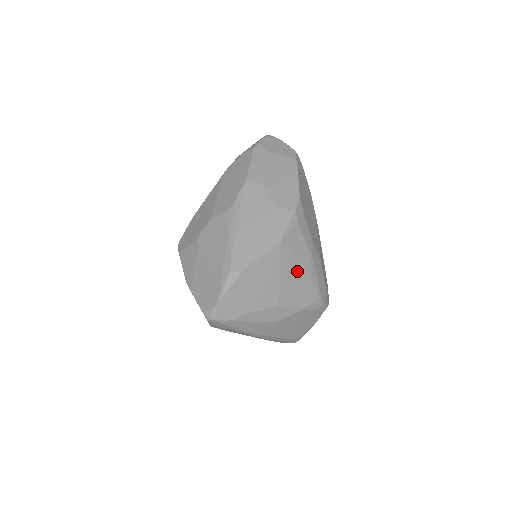
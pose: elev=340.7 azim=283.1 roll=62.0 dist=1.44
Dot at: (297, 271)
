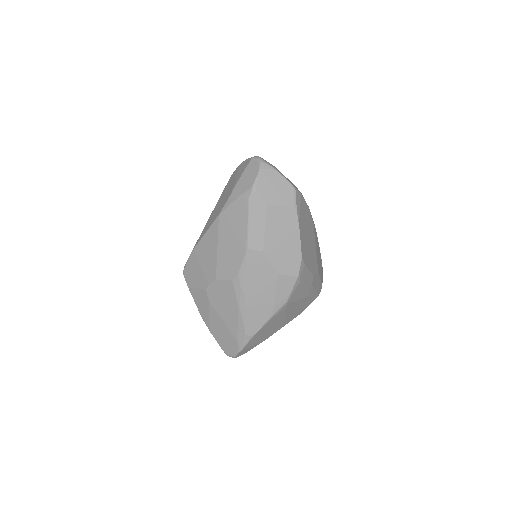
Dot at: (299, 303)
